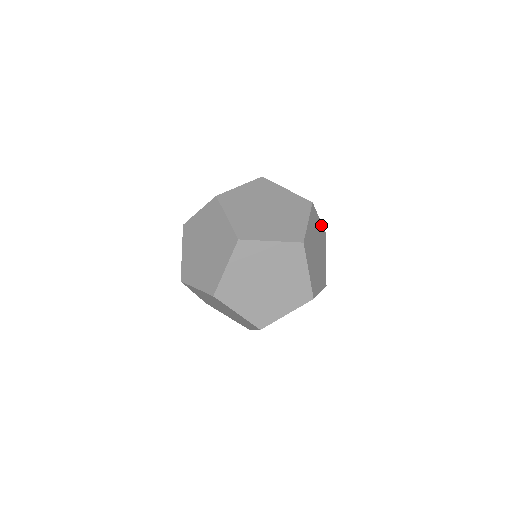
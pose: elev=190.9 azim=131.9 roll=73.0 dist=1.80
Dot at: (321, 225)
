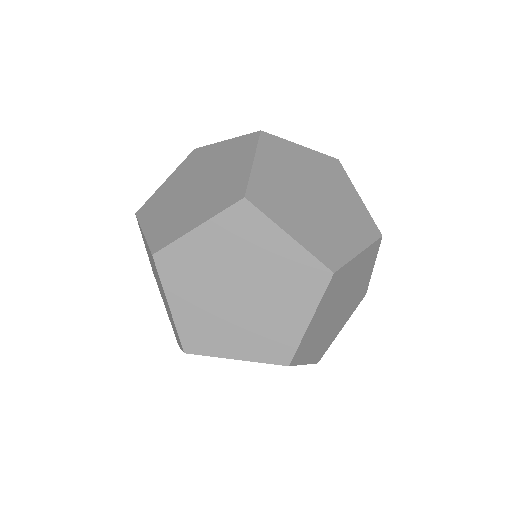
Dot at: occluded
